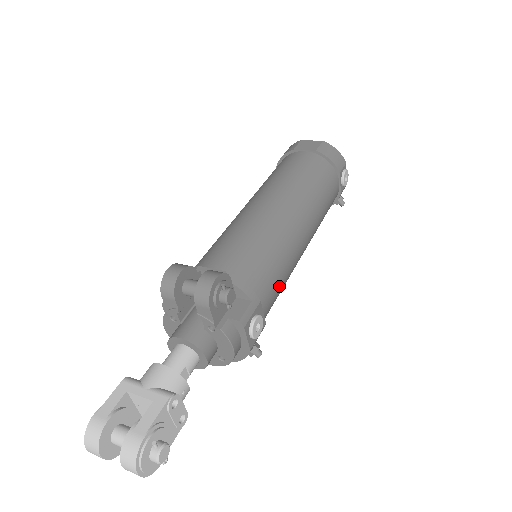
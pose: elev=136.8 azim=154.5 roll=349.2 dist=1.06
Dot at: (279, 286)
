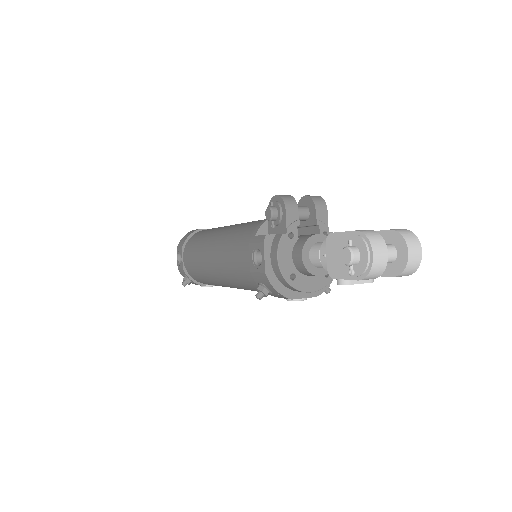
Dot at: occluded
